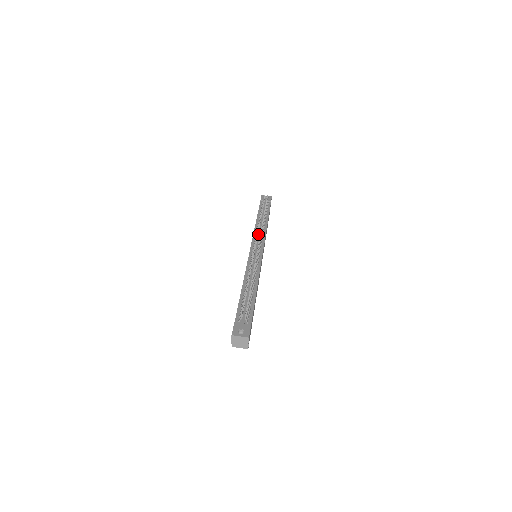
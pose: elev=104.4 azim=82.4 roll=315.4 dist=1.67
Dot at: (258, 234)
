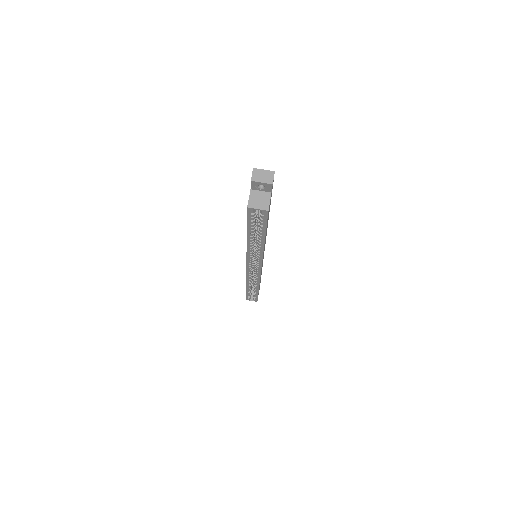
Dot at: occluded
